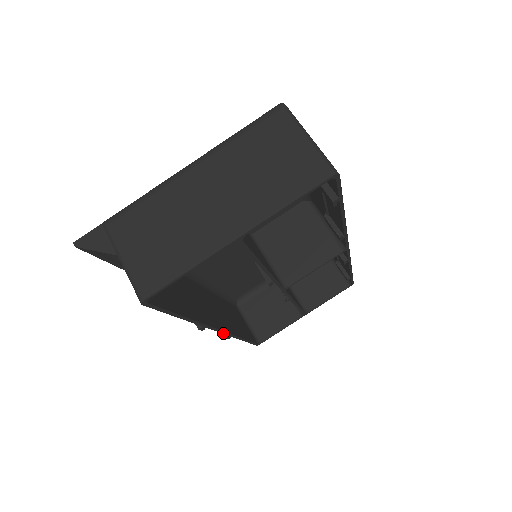
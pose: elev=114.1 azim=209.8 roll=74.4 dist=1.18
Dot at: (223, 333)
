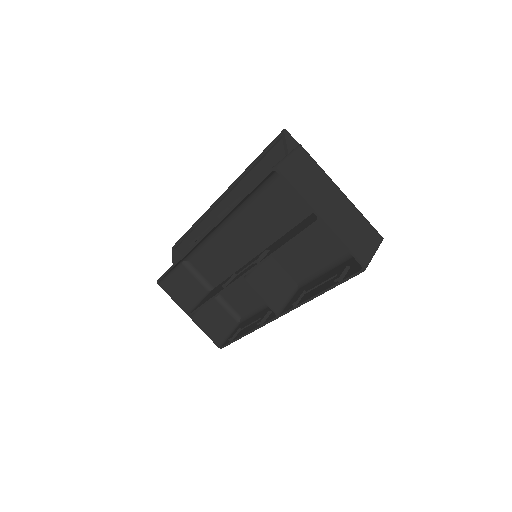
Dot at: (199, 240)
